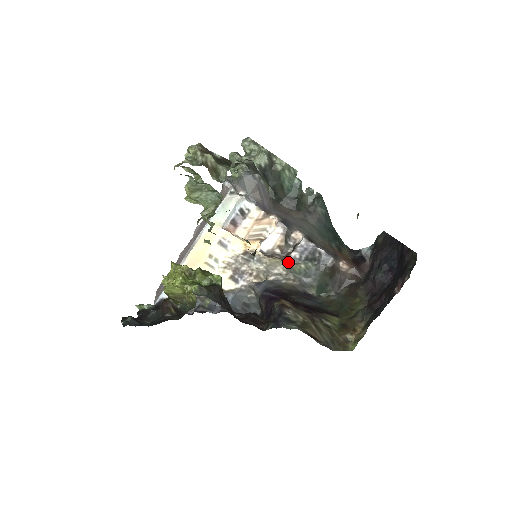
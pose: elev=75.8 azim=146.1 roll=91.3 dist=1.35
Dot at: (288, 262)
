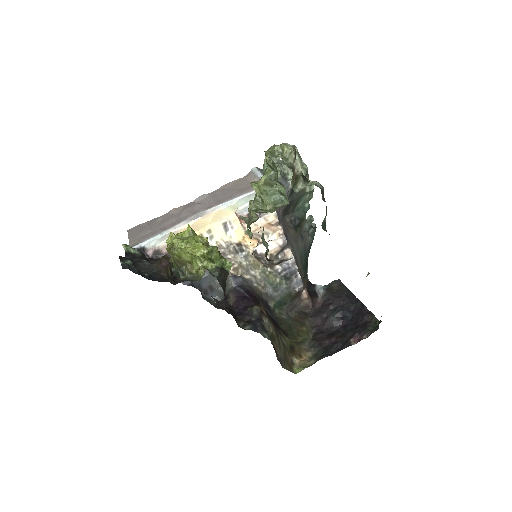
Dot at: (267, 270)
